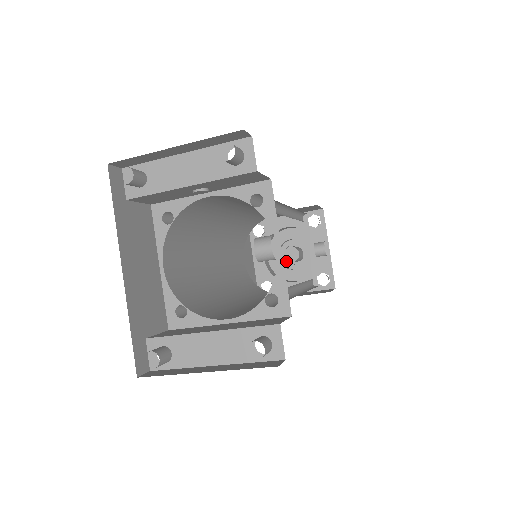
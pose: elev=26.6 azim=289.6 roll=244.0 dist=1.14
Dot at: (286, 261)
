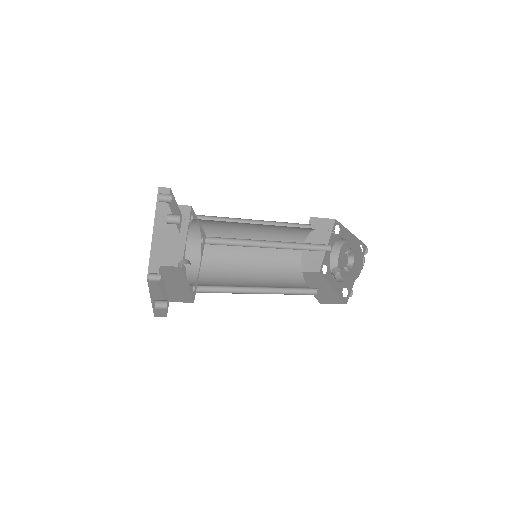
Dot at: occluded
